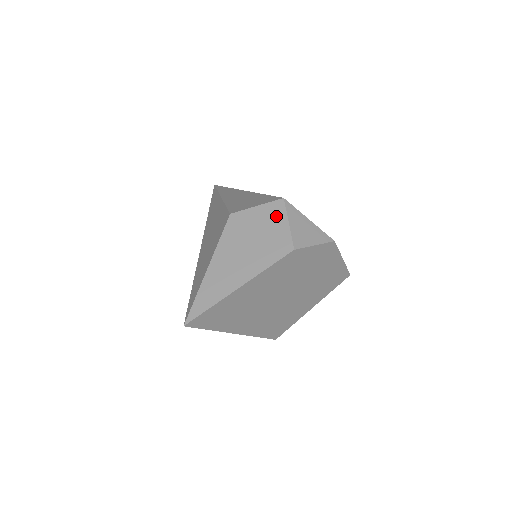
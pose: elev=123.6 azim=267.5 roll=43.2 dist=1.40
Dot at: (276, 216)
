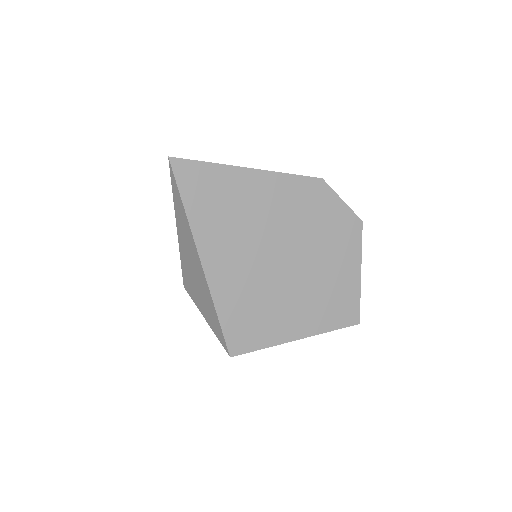
Dot at: occluded
